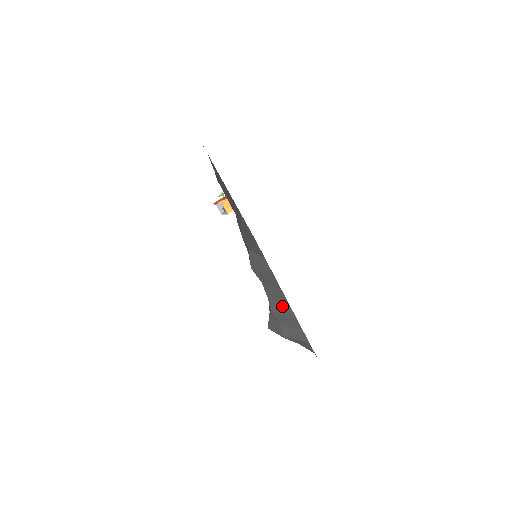
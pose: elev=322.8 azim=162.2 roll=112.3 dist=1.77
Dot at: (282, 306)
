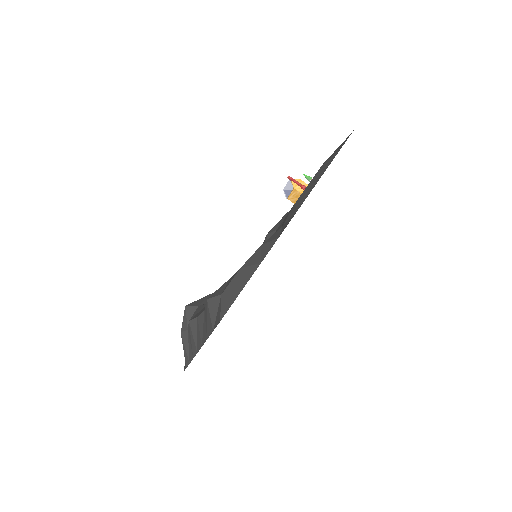
Dot at: (195, 340)
